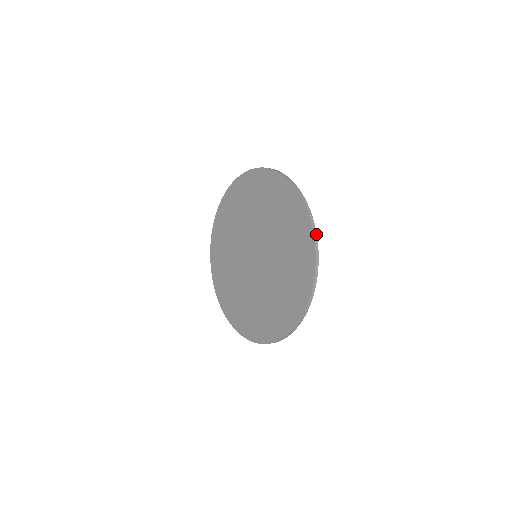
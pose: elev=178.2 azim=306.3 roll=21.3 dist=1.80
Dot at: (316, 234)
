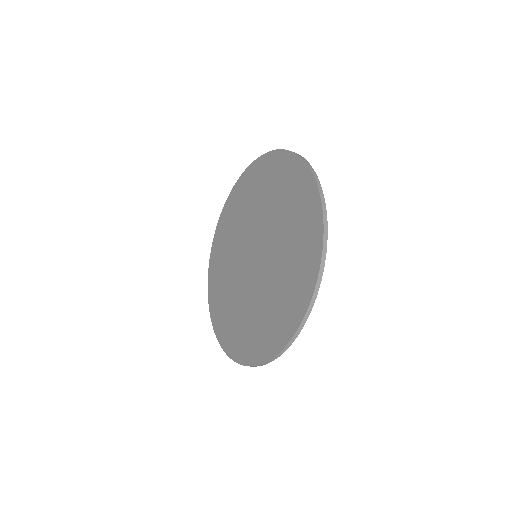
Dot at: (326, 246)
